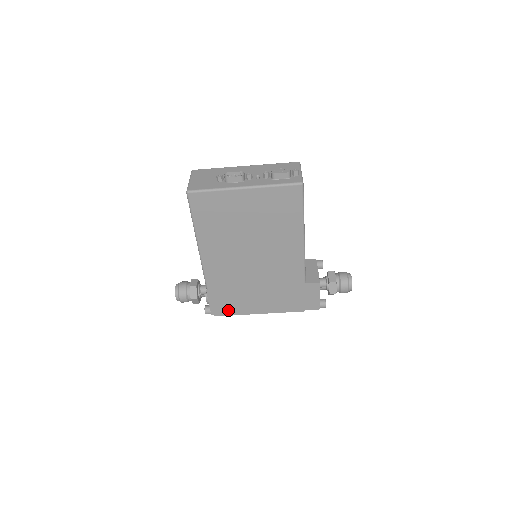
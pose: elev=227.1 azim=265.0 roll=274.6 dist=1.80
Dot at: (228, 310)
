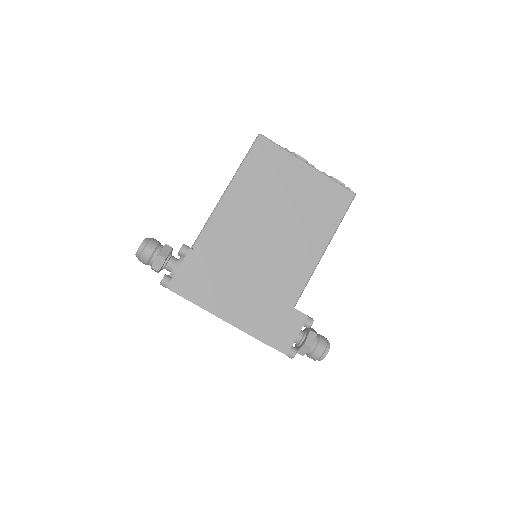
Dot at: (192, 291)
